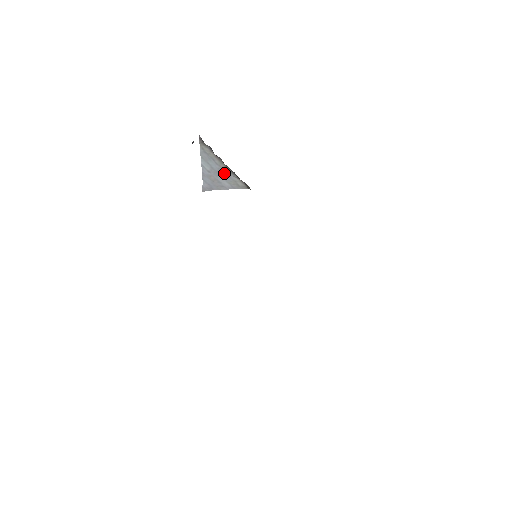
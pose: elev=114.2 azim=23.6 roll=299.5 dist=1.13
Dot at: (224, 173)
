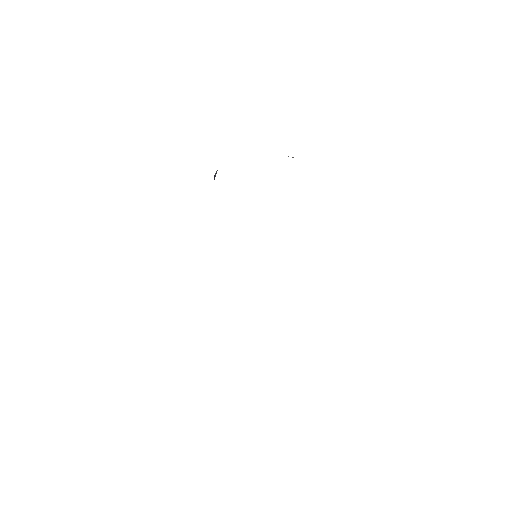
Dot at: occluded
